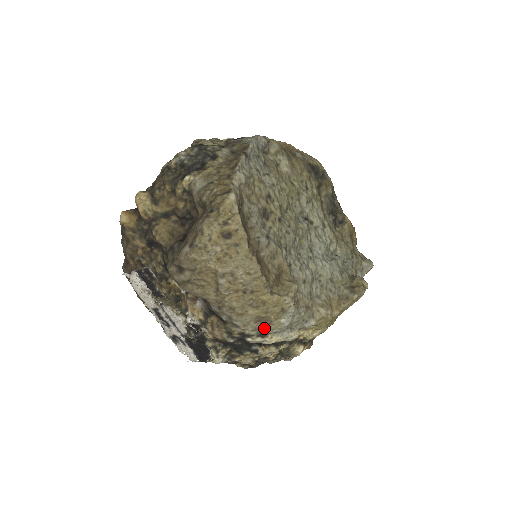
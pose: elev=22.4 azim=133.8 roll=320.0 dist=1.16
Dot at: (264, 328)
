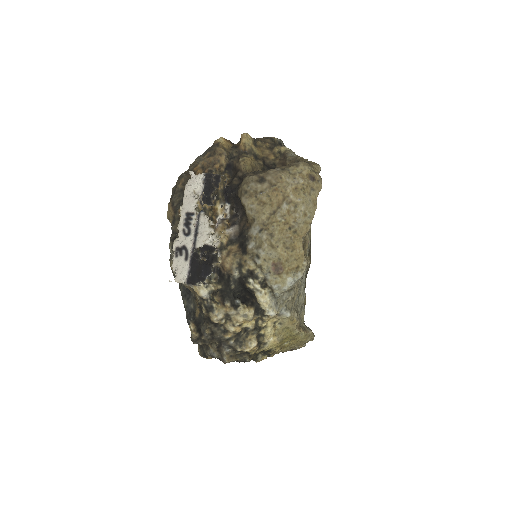
Dot at: (272, 276)
